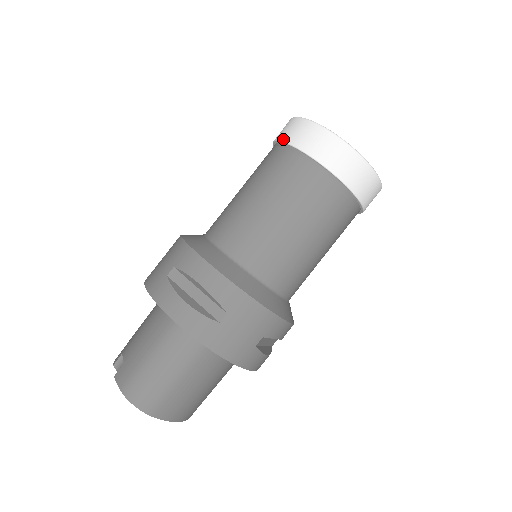
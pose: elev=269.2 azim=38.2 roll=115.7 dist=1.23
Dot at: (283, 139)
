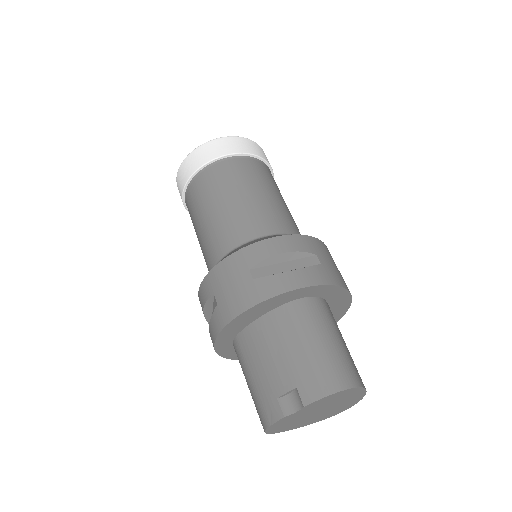
Dot at: (201, 164)
